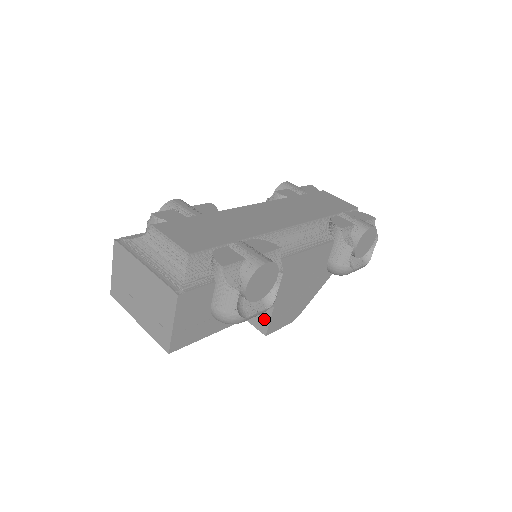
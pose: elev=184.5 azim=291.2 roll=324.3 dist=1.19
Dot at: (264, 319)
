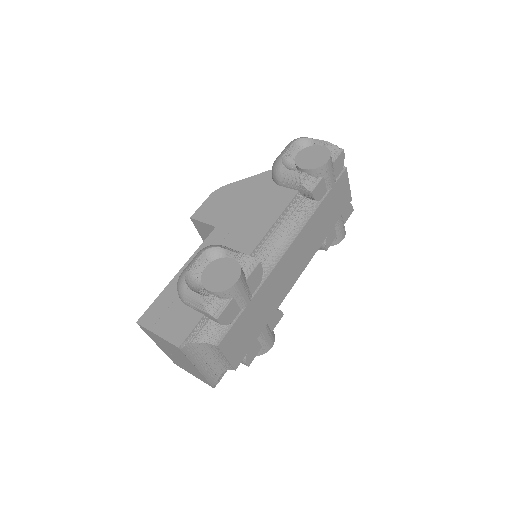
Dot at: occluded
